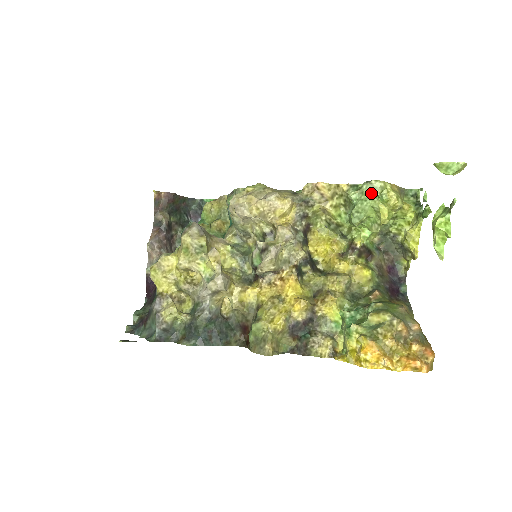
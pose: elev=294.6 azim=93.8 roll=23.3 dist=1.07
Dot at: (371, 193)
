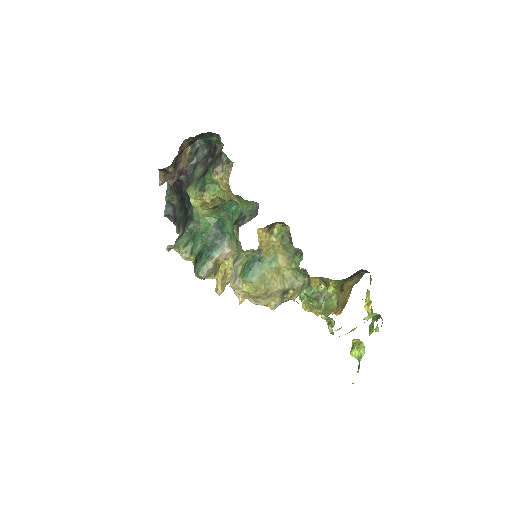
Dot at: occluded
